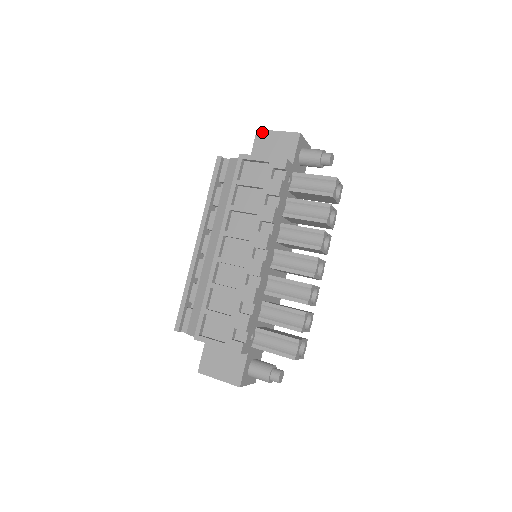
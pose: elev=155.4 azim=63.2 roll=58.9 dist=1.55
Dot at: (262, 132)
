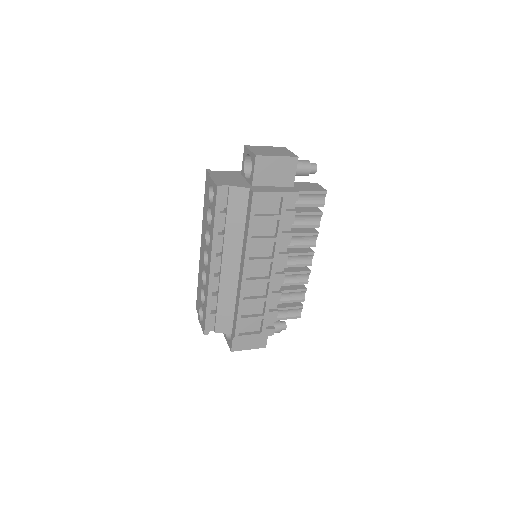
Dot at: (262, 158)
